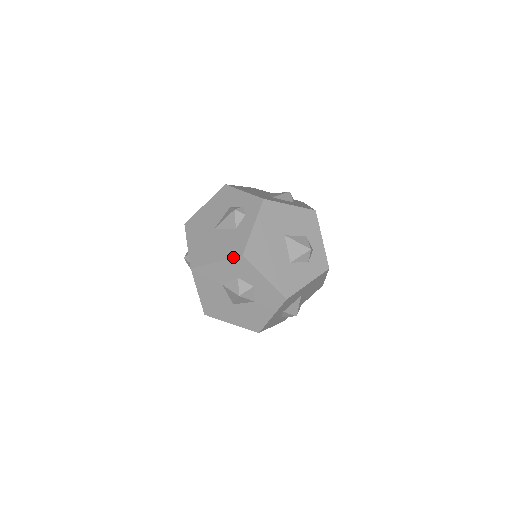
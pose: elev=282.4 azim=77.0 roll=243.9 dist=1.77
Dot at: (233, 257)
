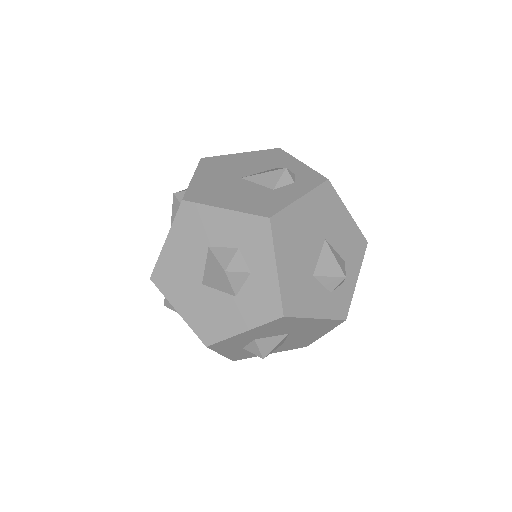
Dot at: (254, 213)
